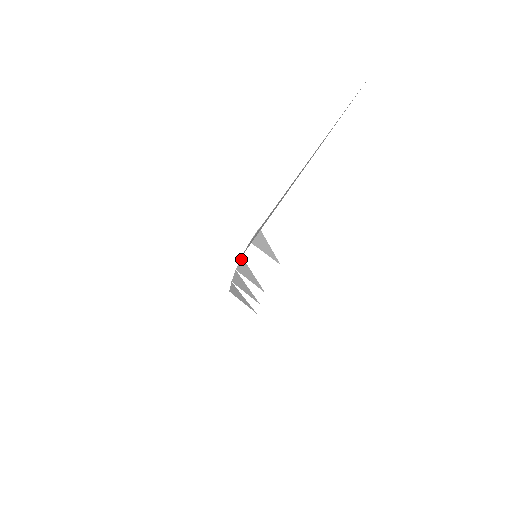
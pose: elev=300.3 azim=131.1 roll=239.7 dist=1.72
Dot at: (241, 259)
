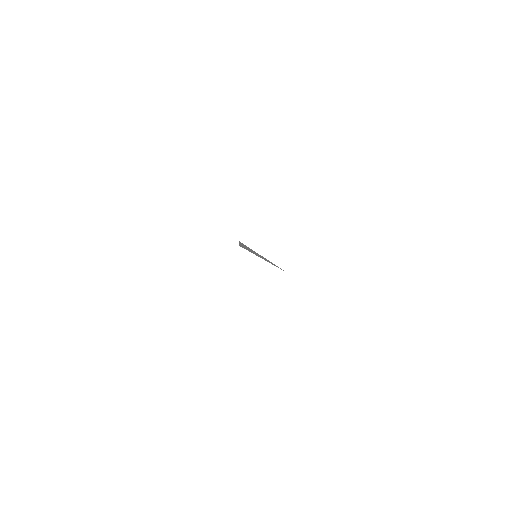
Dot at: occluded
